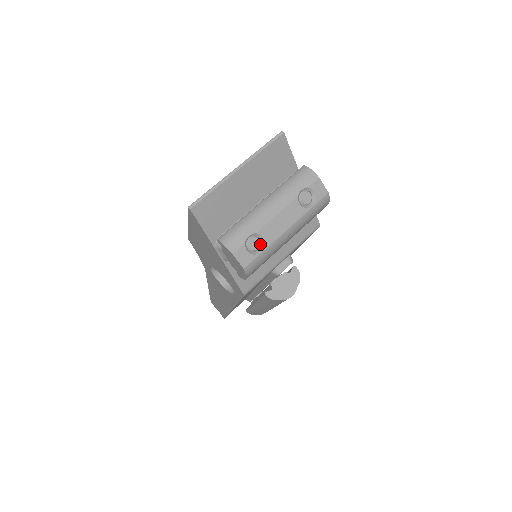
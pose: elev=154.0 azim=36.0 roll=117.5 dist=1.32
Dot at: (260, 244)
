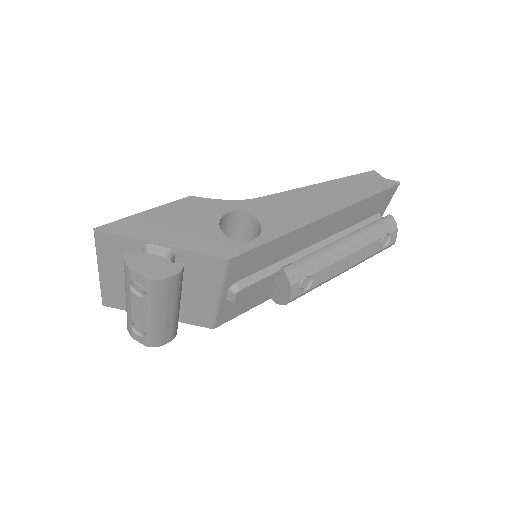
Dot at: (143, 328)
